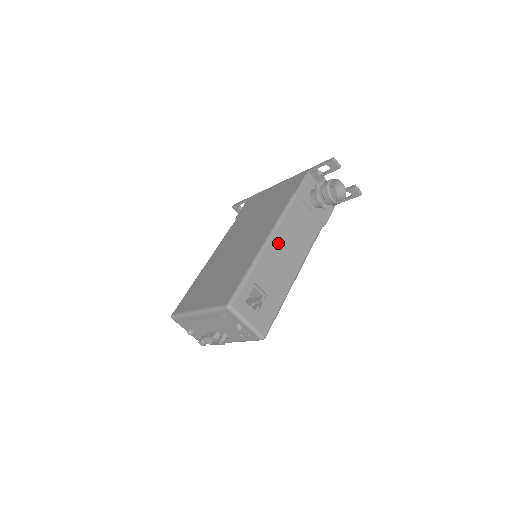
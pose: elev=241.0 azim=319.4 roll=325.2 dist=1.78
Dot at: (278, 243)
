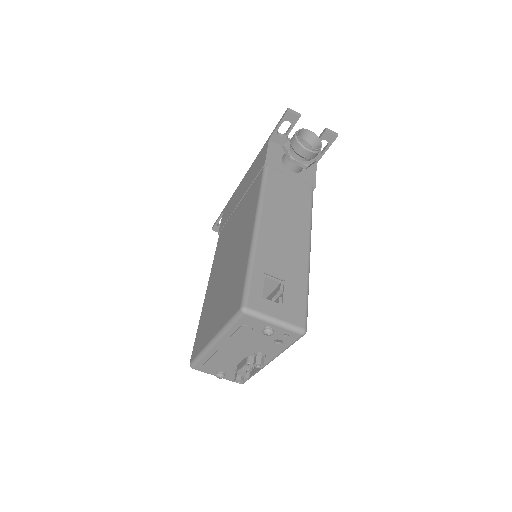
Dot at: (270, 221)
